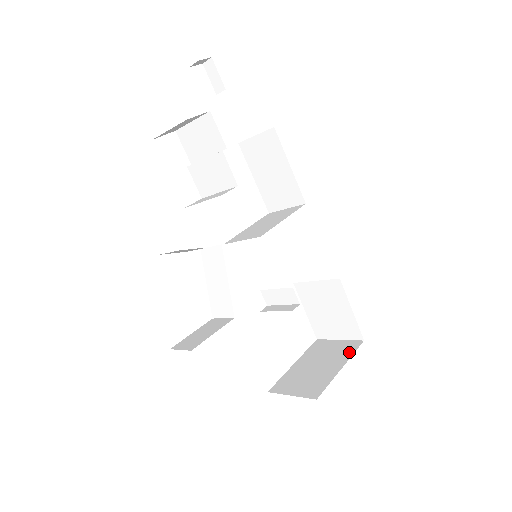
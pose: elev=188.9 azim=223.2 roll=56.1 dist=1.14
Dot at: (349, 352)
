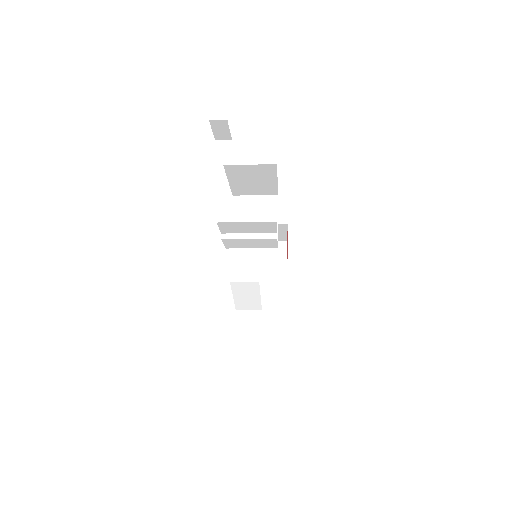
Dot at: (283, 255)
